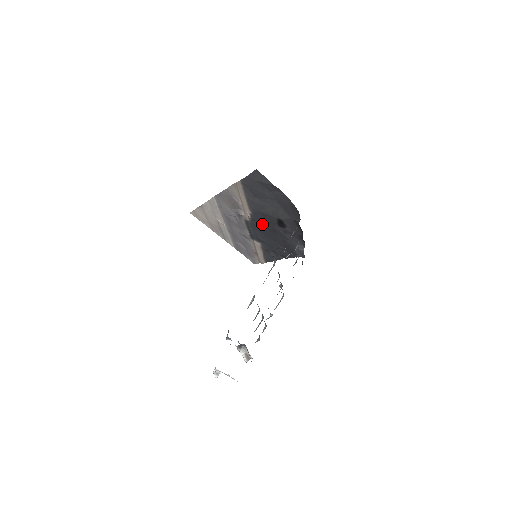
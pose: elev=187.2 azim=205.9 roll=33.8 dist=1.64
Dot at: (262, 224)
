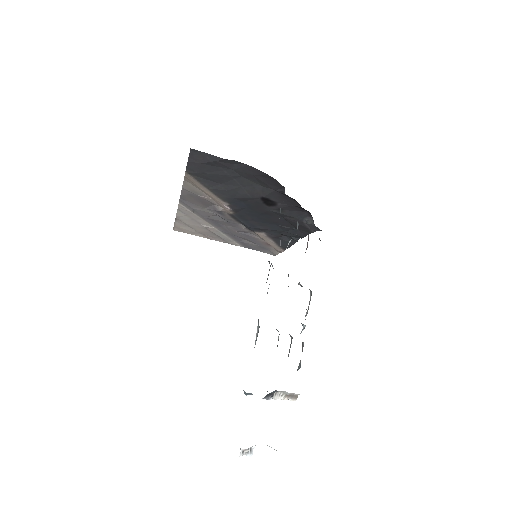
Dot at: (249, 211)
